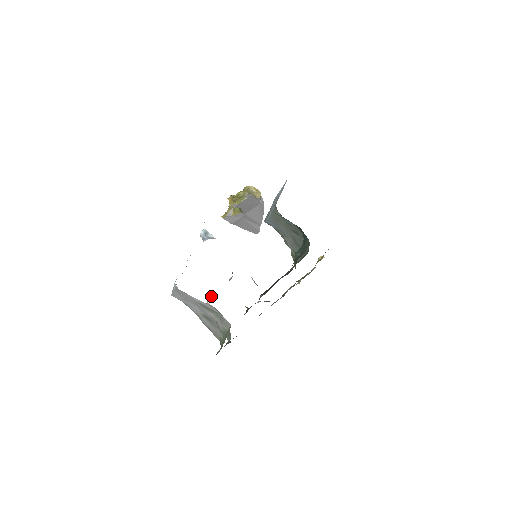
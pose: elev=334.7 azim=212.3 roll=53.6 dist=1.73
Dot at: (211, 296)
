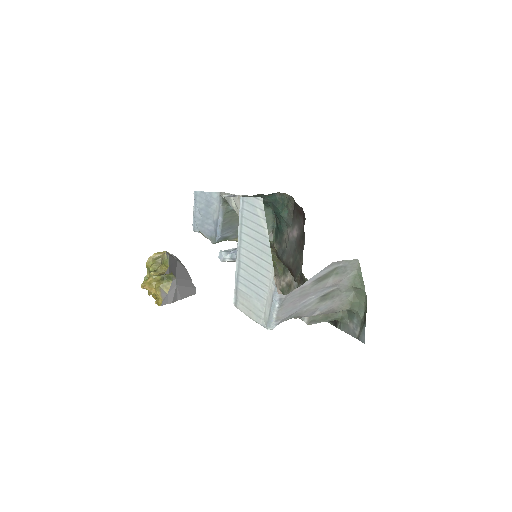
Dot at: occluded
